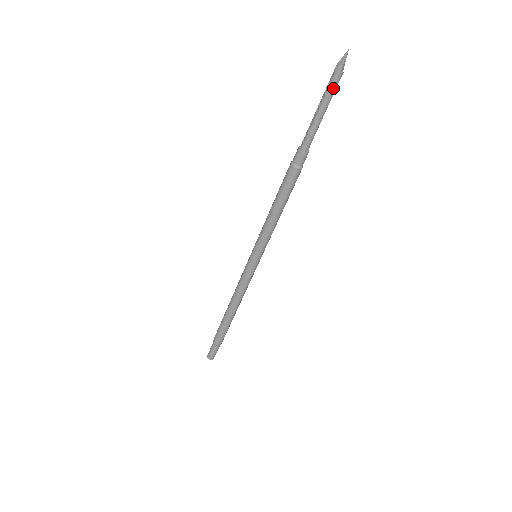
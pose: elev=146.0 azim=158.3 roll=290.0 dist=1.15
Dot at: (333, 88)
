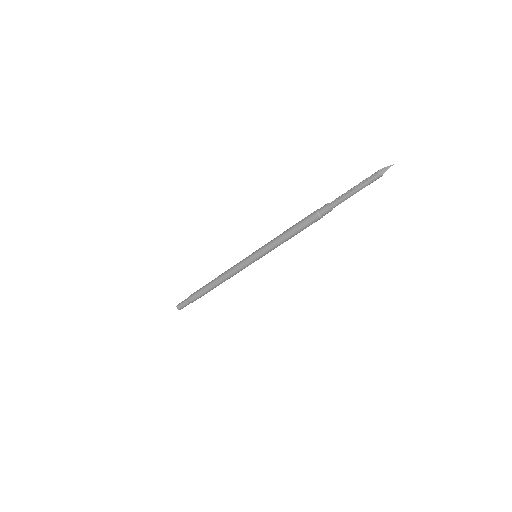
Dot at: (371, 182)
